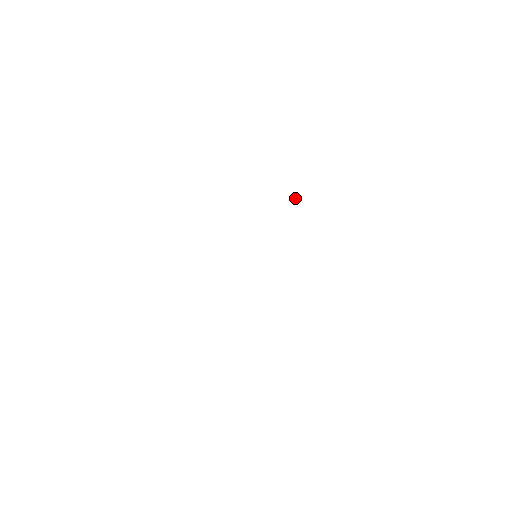
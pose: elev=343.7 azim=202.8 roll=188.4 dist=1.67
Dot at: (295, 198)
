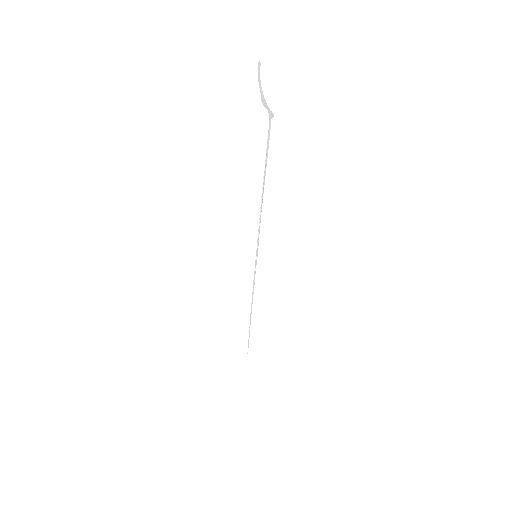
Dot at: occluded
